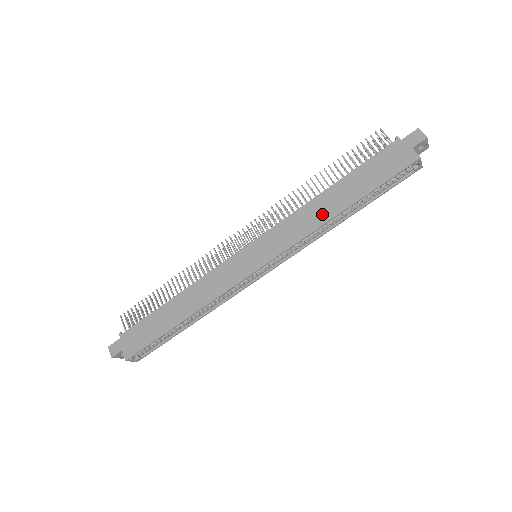
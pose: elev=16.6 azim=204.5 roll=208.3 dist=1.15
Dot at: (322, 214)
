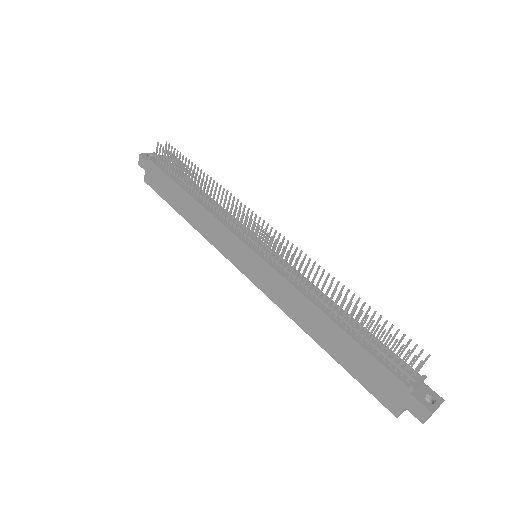
Dot at: (306, 321)
